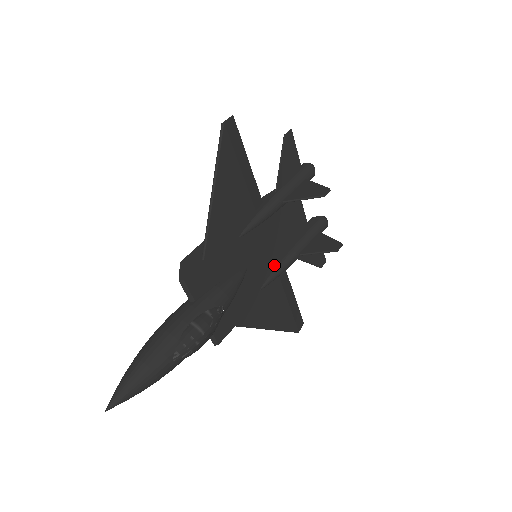
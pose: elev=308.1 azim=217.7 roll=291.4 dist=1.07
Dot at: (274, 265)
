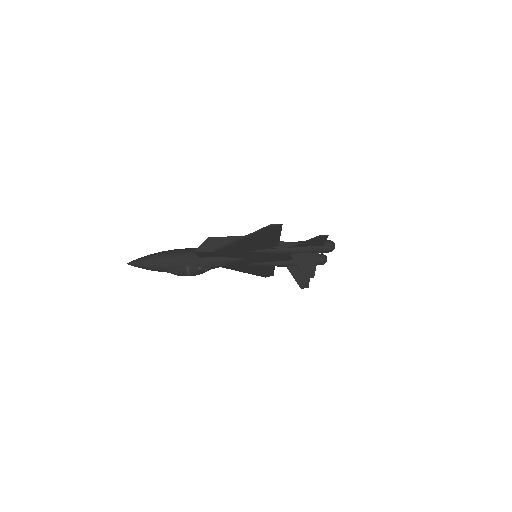
Dot at: (266, 261)
